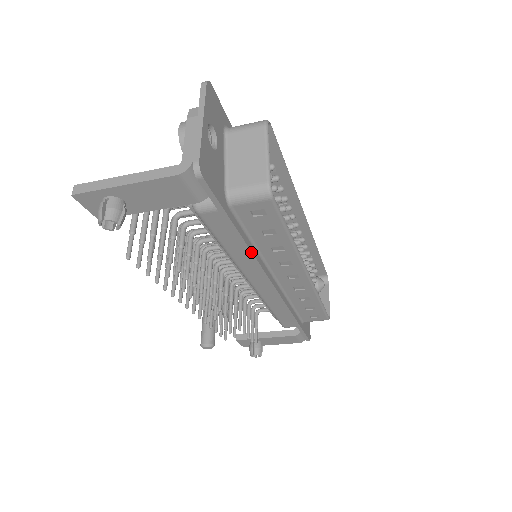
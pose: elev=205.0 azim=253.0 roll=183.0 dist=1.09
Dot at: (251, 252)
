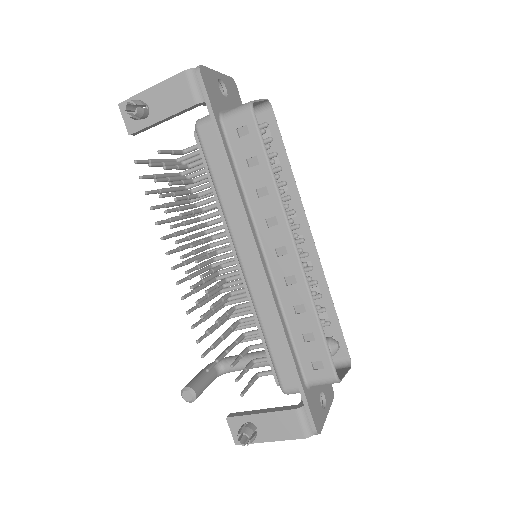
Dot at: (235, 182)
